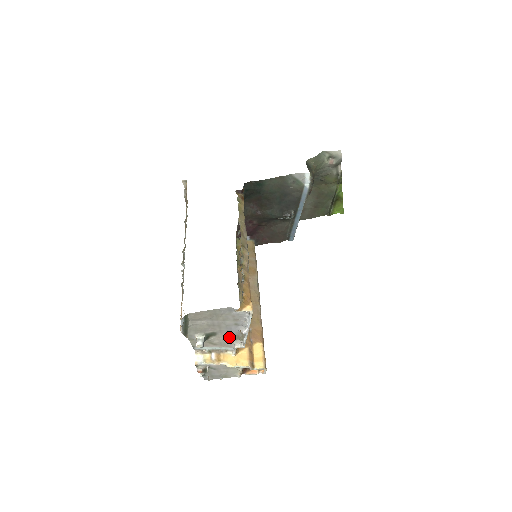
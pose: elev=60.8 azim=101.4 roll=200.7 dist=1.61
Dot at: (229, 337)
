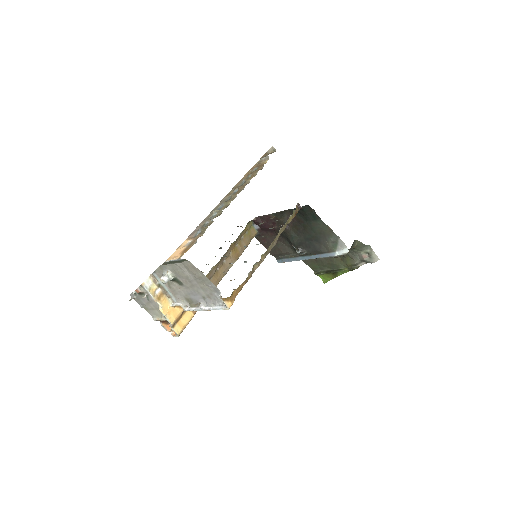
Dot at: (186, 295)
